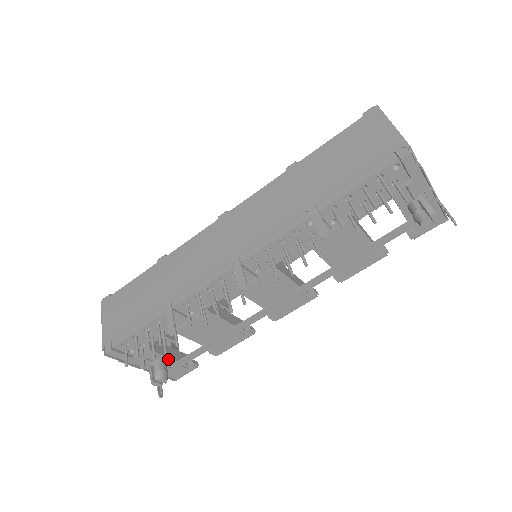
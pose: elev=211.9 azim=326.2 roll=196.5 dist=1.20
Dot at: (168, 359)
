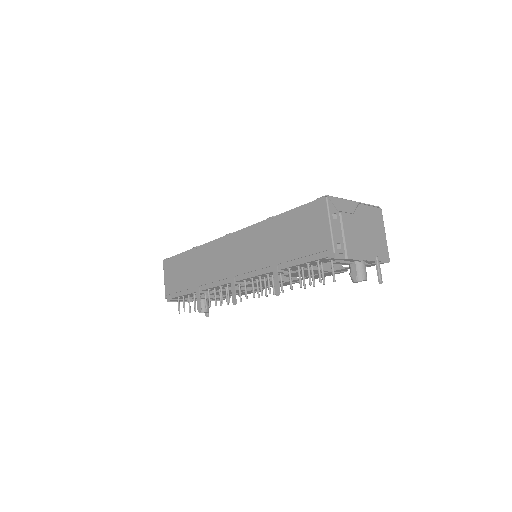
Dot at: occluded
